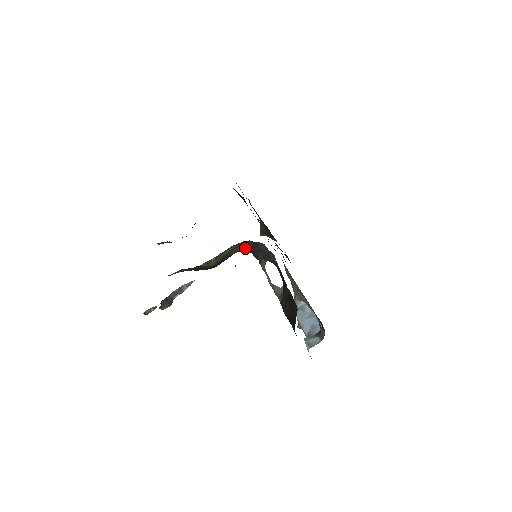
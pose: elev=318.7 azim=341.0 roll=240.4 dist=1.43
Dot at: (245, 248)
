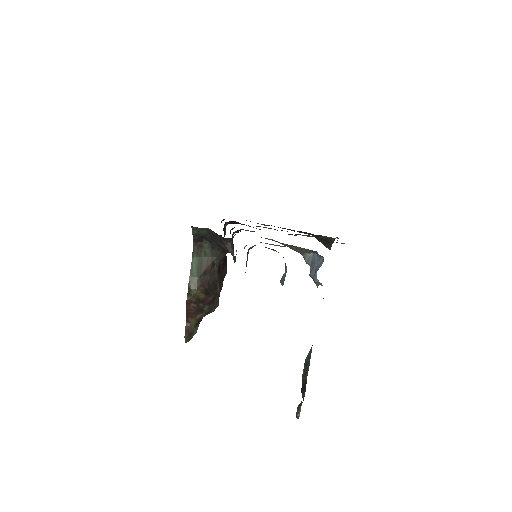
Dot at: (214, 252)
